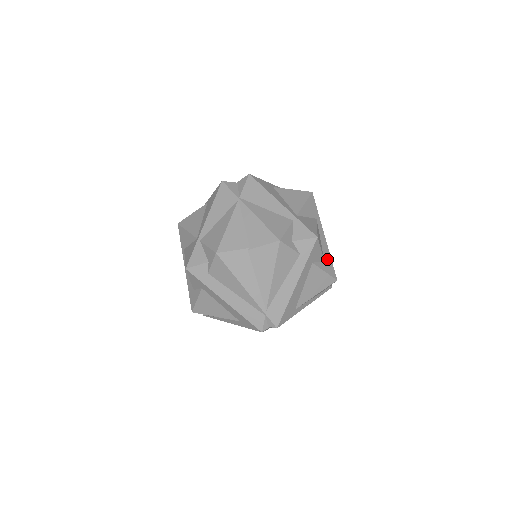
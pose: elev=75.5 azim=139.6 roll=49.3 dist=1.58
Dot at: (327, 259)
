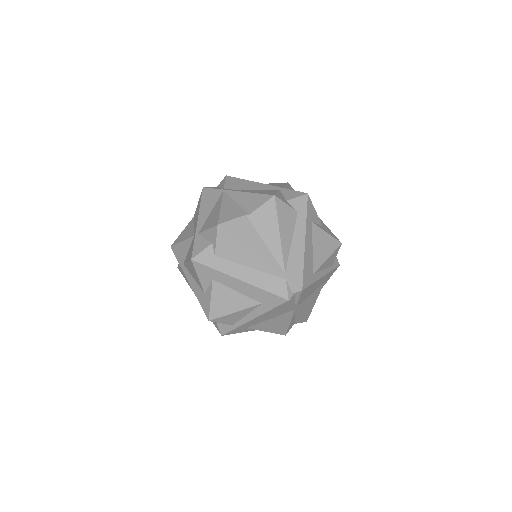
Dot at: (324, 226)
